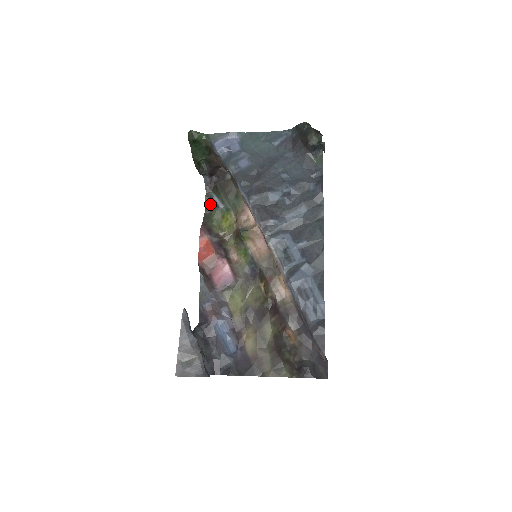
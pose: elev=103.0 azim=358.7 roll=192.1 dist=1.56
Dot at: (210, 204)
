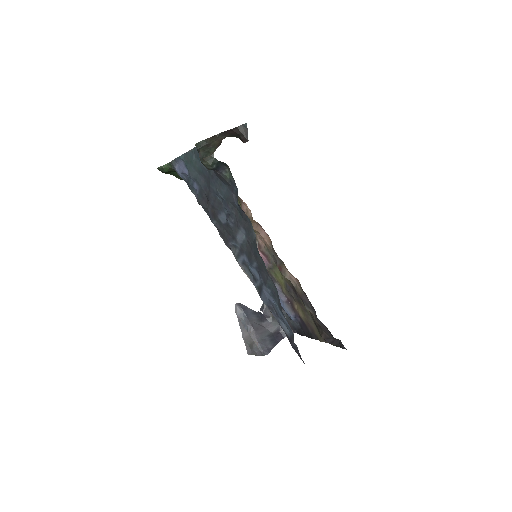
Dot at: occluded
